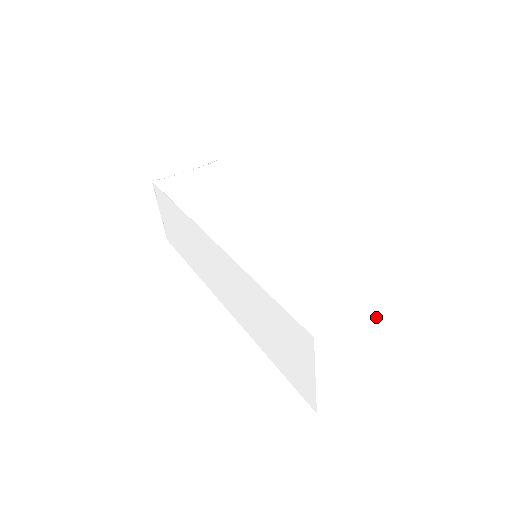
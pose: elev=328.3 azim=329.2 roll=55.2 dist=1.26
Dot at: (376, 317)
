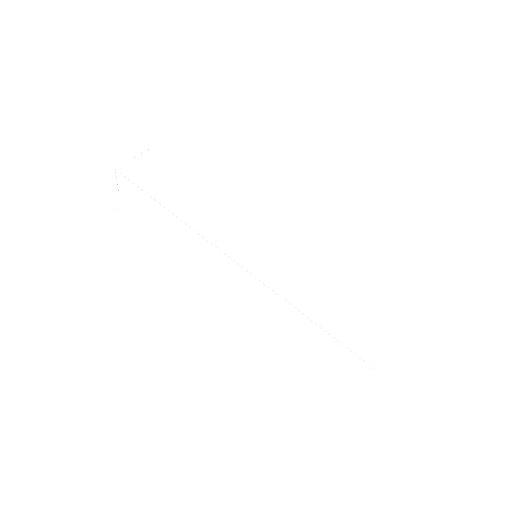
Dot at: occluded
